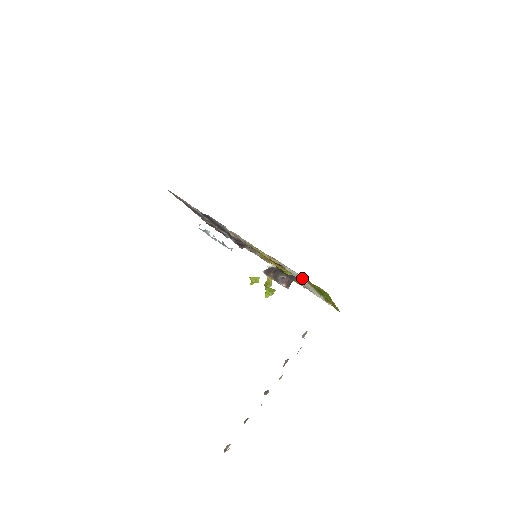
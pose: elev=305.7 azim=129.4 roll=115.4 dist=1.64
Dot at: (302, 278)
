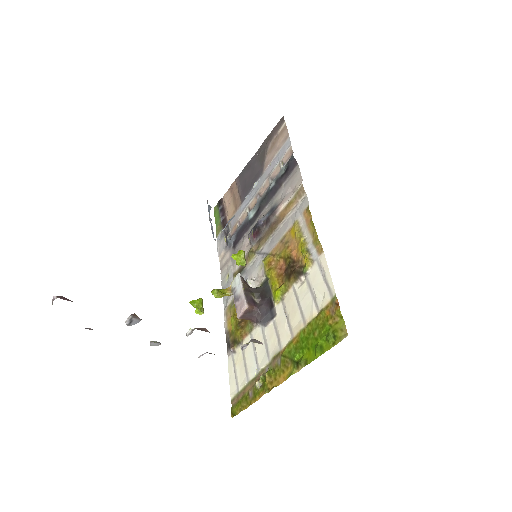
Dot at: (311, 305)
